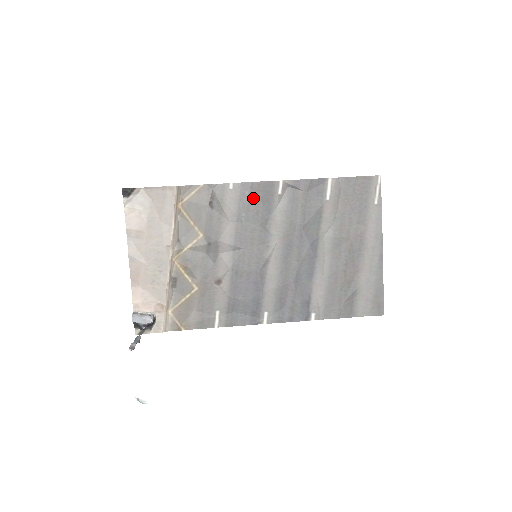
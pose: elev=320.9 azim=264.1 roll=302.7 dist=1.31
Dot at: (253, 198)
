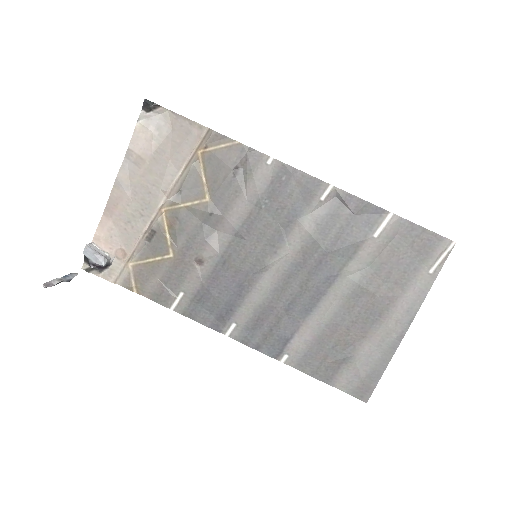
Dot at: (288, 188)
